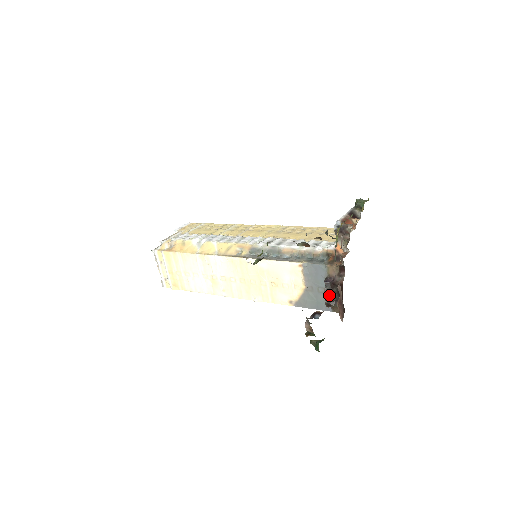
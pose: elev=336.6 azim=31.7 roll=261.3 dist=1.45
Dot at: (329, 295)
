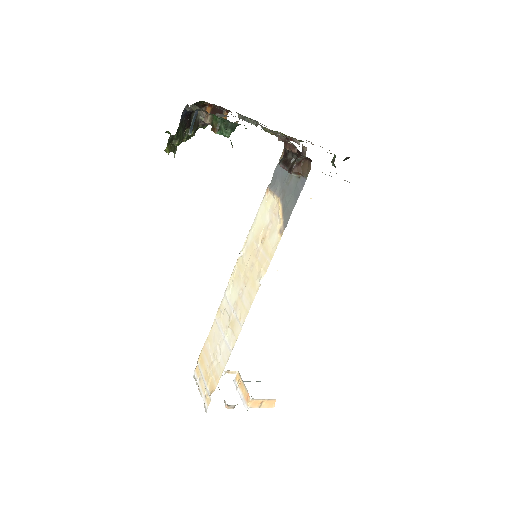
Dot at: (286, 163)
